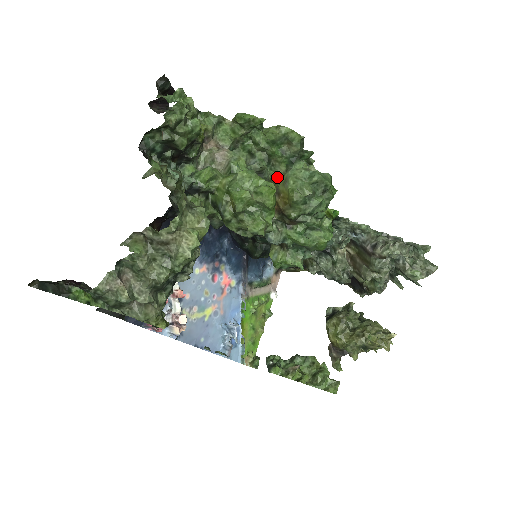
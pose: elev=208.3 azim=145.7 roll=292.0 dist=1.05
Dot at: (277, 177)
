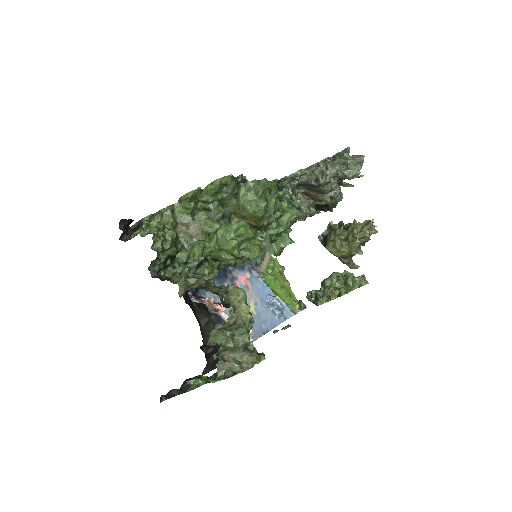
Dot at: (234, 208)
